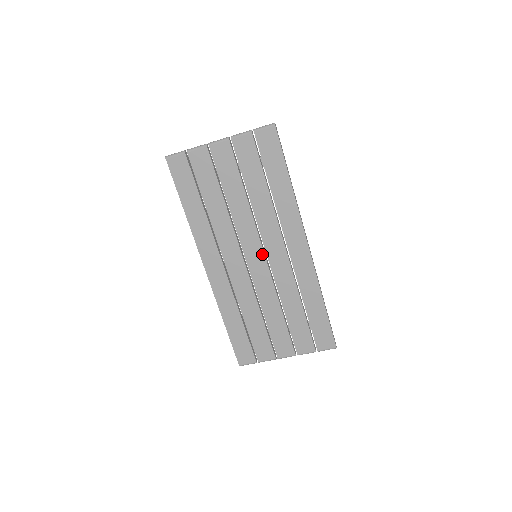
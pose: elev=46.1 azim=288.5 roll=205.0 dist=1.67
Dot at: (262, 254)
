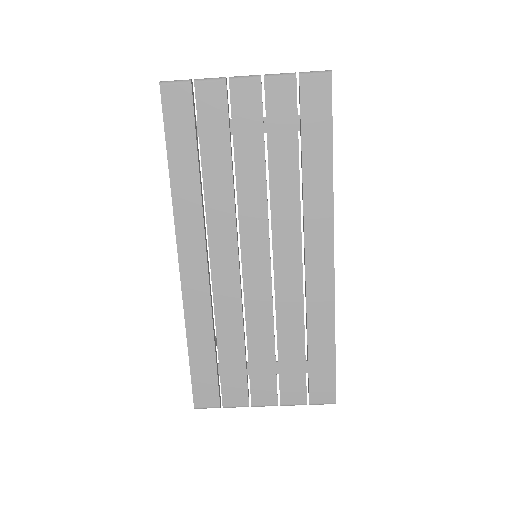
Dot at: (267, 254)
